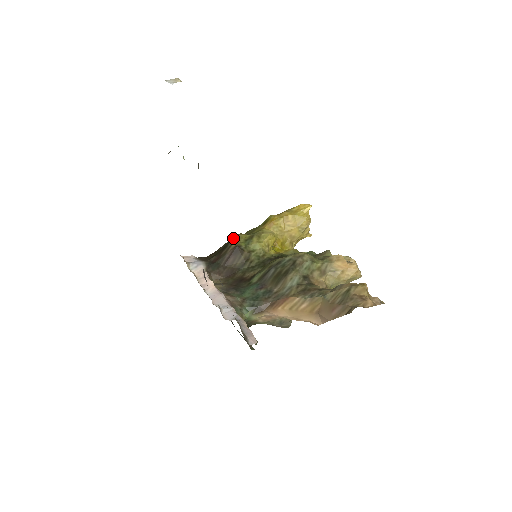
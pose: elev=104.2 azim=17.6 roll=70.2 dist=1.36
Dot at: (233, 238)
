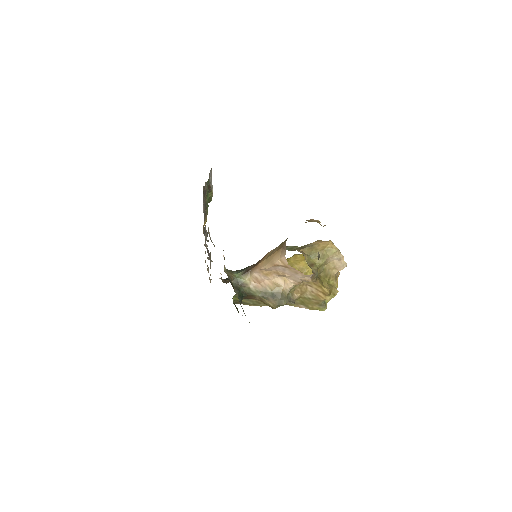
Dot at: occluded
